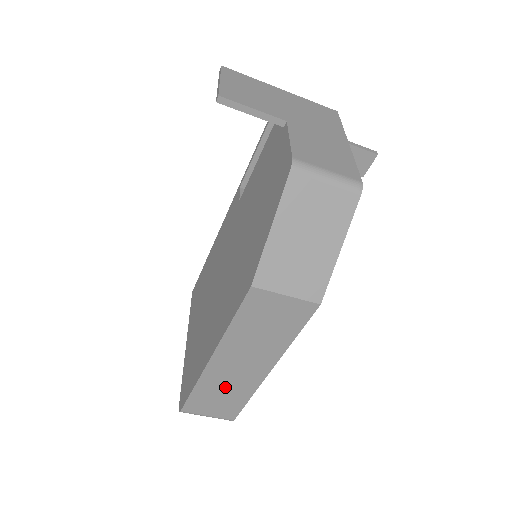
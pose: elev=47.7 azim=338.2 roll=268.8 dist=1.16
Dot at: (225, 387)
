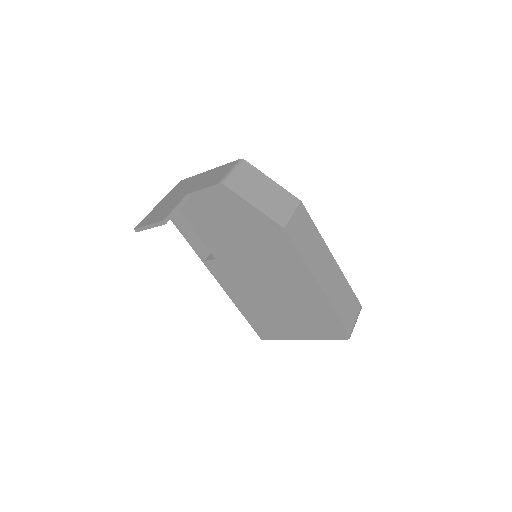
Dot at: (339, 292)
